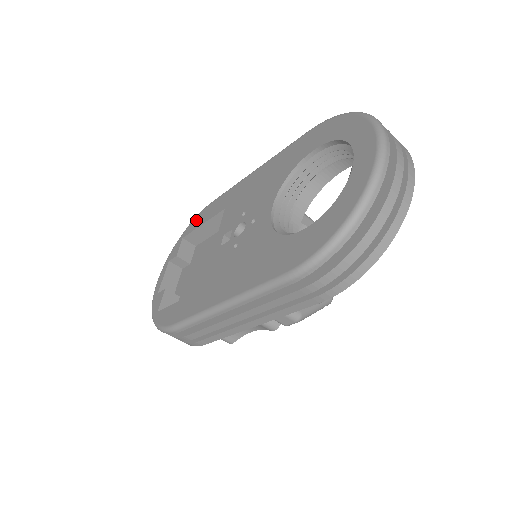
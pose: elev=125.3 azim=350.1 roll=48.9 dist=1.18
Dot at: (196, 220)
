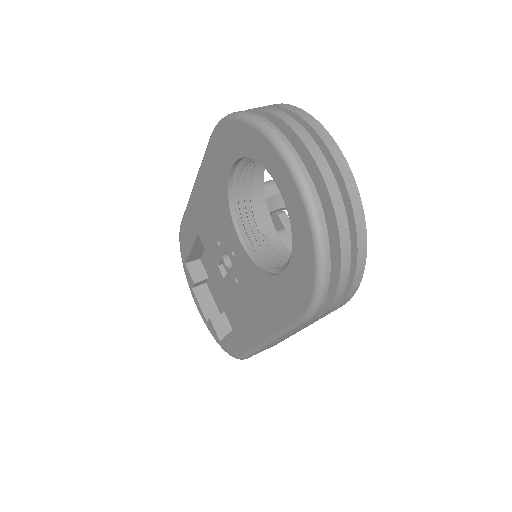
Dot at: (182, 245)
